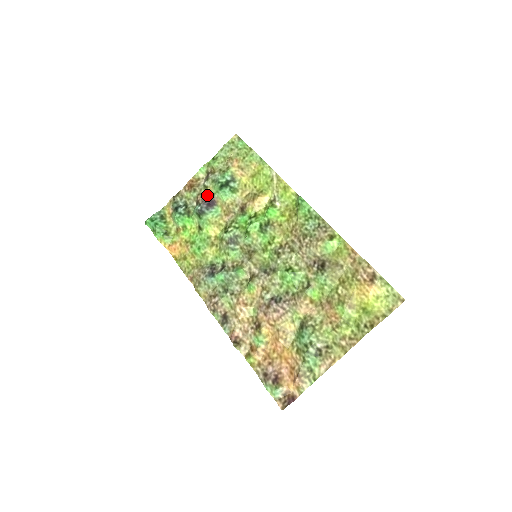
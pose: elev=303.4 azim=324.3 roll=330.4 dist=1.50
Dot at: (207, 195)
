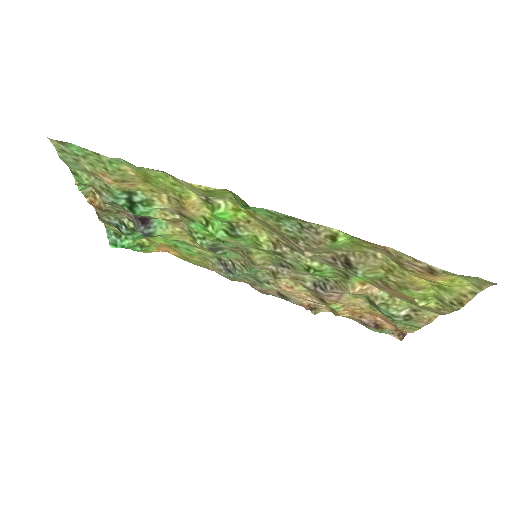
Dot at: (127, 212)
